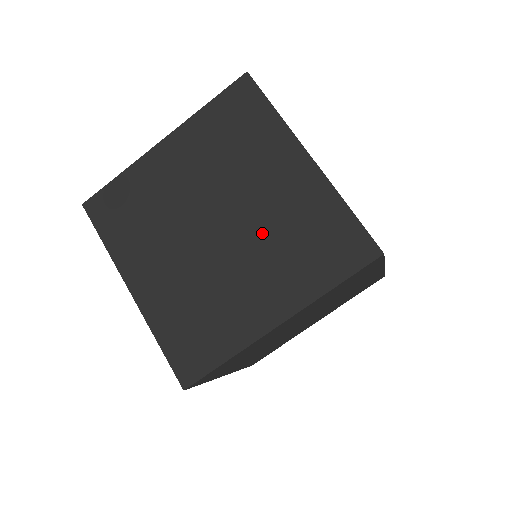
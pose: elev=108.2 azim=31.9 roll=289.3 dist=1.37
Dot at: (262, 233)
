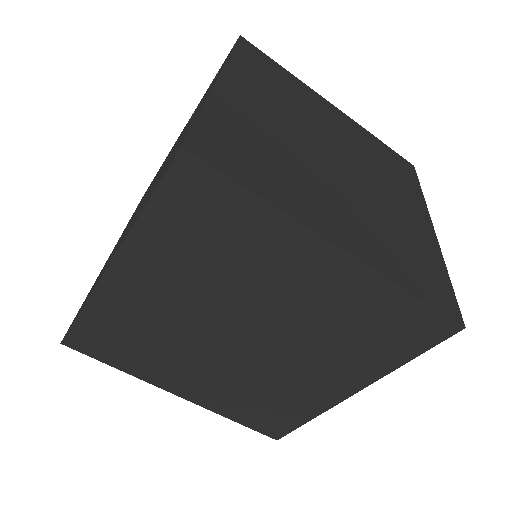
Dot at: occluded
